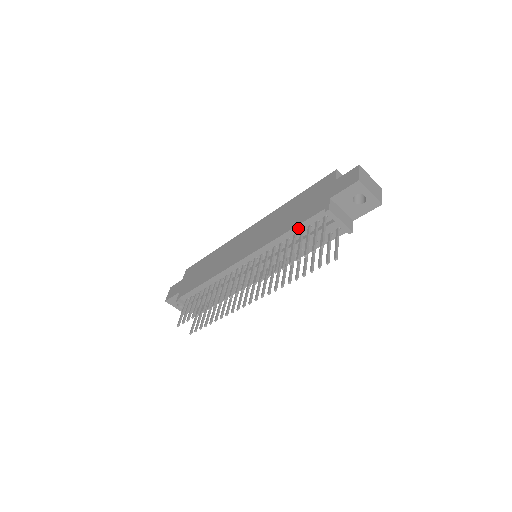
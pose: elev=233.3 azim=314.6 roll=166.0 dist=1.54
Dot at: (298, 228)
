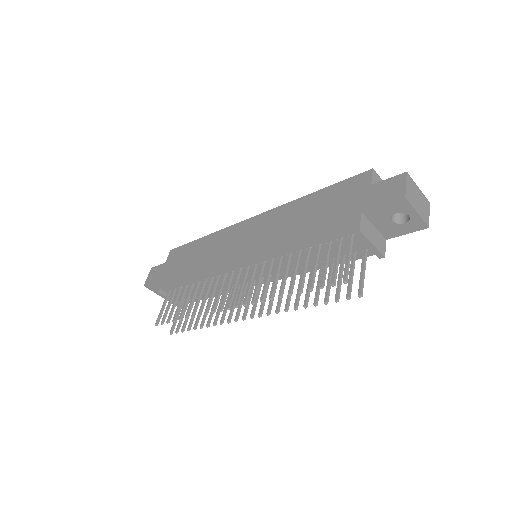
Dot at: (314, 242)
